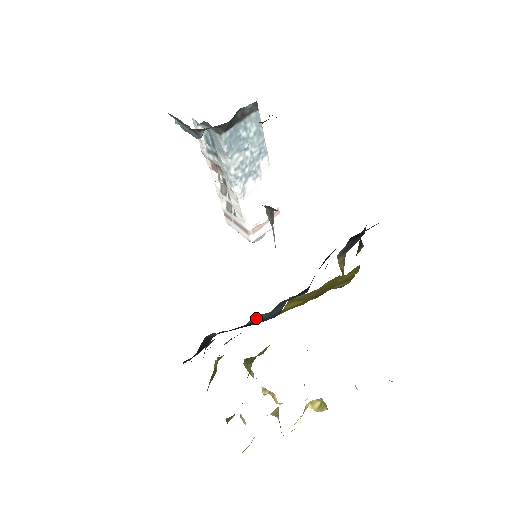
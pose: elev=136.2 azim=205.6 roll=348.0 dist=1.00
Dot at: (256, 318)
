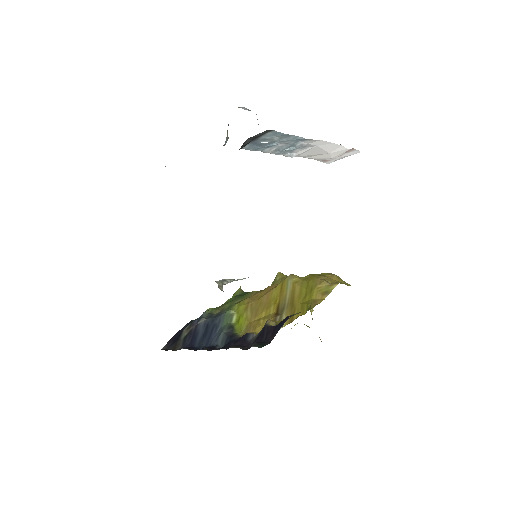
Dot at: (224, 317)
